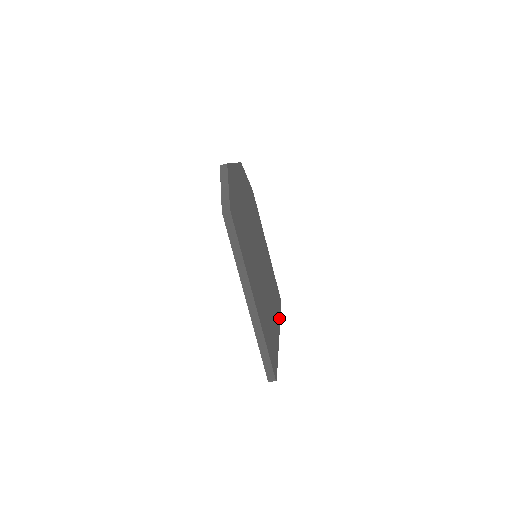
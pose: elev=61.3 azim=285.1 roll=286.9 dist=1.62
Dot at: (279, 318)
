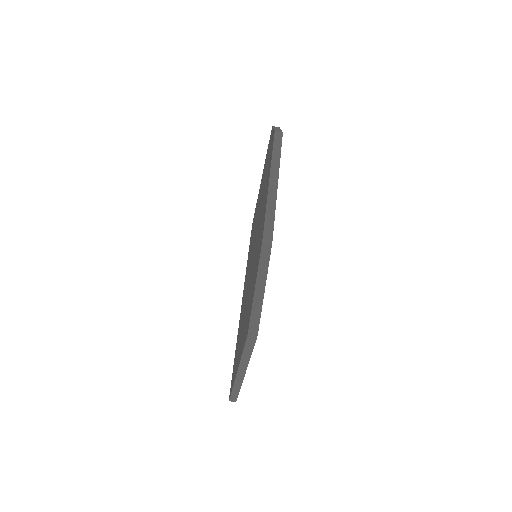
Dot at: occluded
